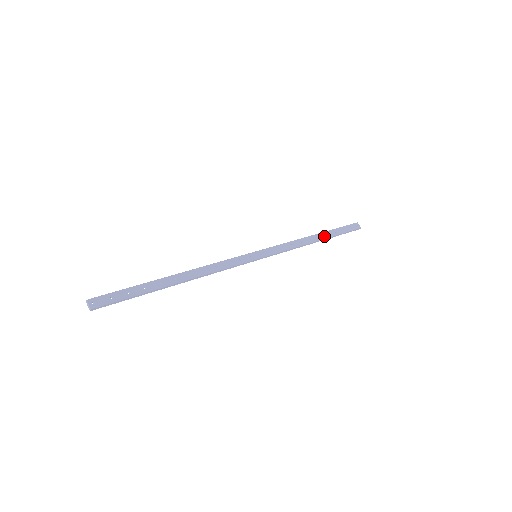
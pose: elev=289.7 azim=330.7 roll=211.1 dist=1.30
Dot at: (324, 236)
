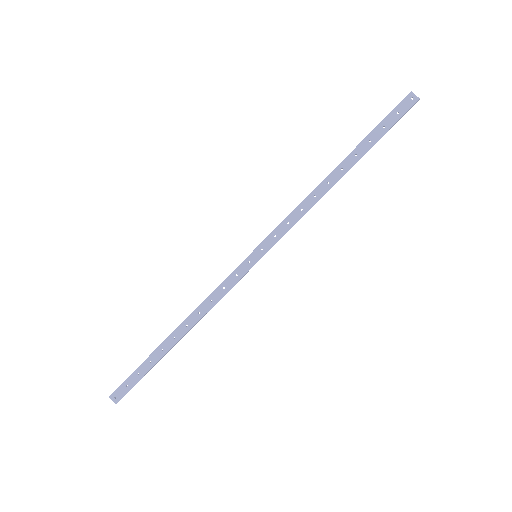
Dot at: (351, 162)
